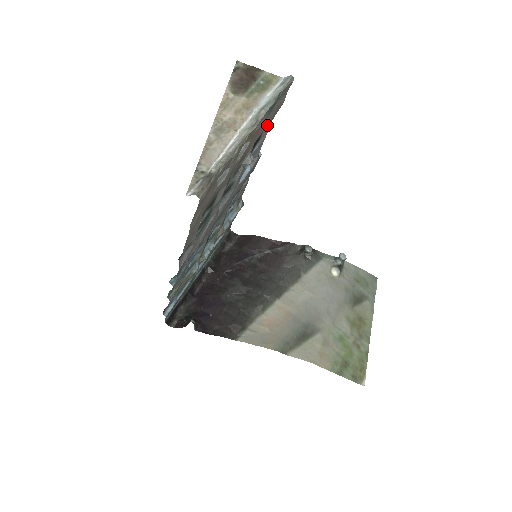
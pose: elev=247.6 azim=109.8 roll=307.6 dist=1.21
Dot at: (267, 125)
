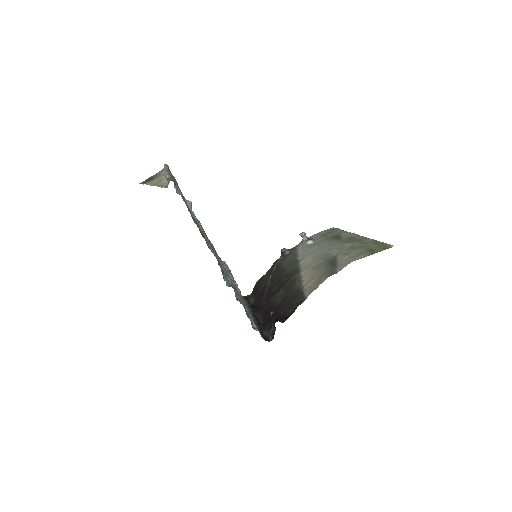
Dot at: occluded
